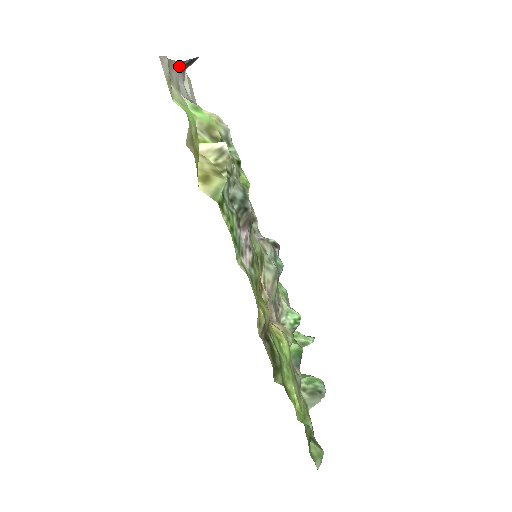
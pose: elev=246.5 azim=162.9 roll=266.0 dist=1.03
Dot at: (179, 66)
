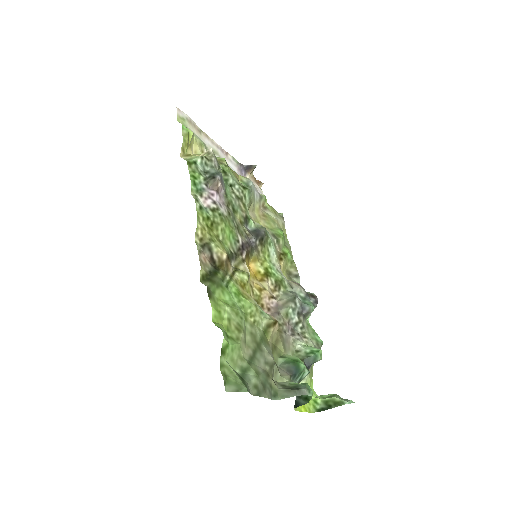
Dot at: (230, 158)
